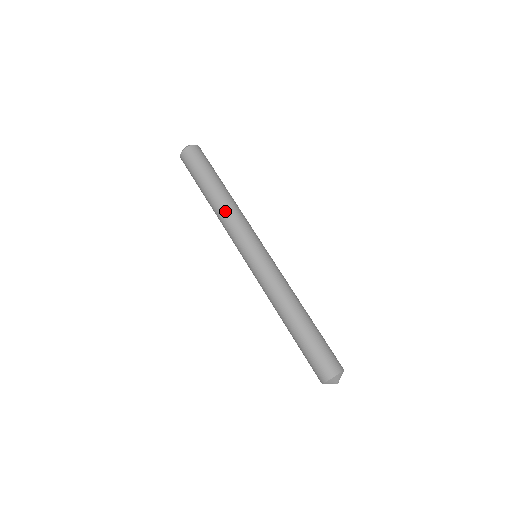
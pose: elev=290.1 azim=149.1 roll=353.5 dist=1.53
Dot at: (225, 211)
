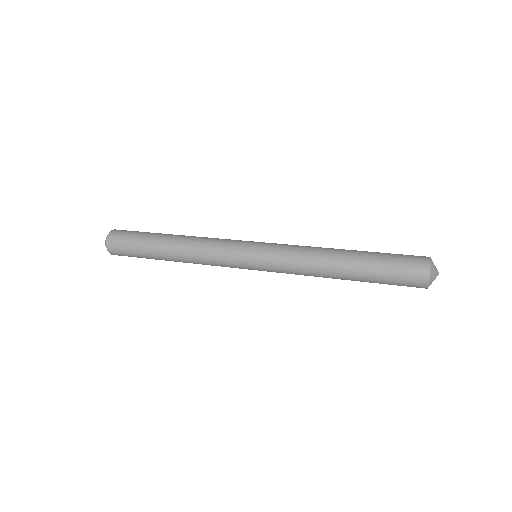
Dot at: (193, 243)
